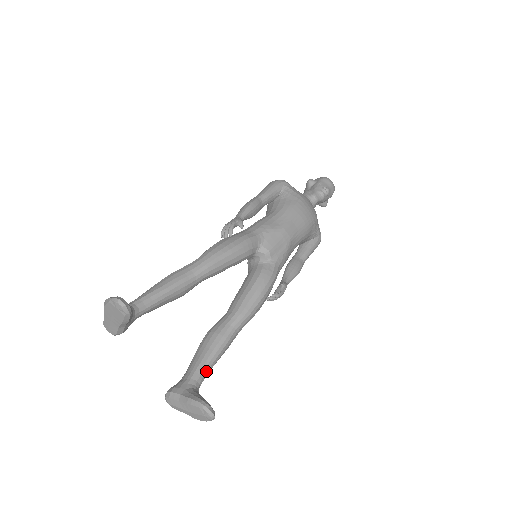
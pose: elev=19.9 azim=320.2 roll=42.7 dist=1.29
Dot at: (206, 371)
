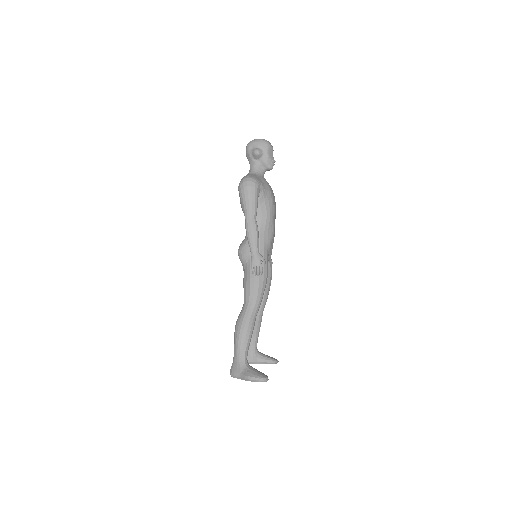
Dot at: occluded
